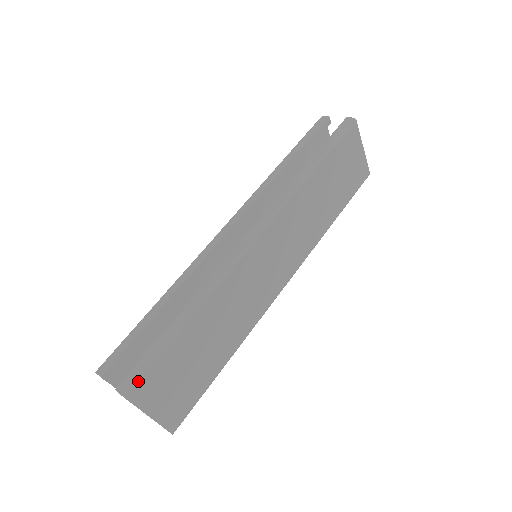
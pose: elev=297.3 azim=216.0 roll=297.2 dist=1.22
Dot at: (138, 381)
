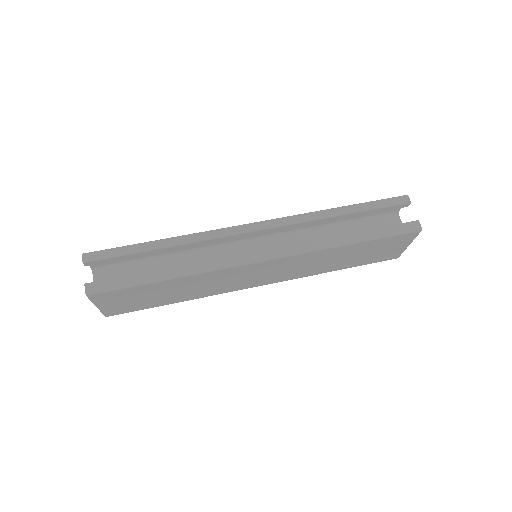
Dot at: (102, 292)
